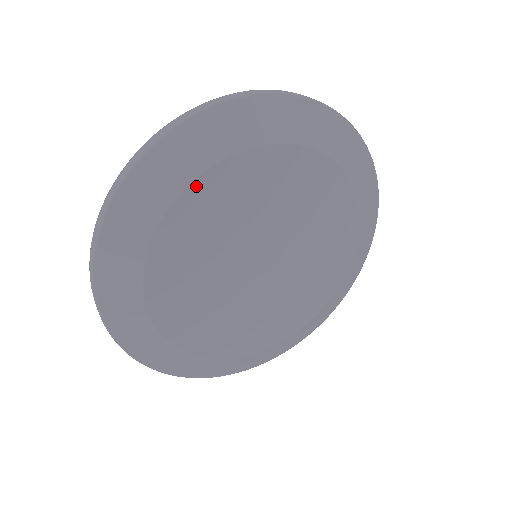
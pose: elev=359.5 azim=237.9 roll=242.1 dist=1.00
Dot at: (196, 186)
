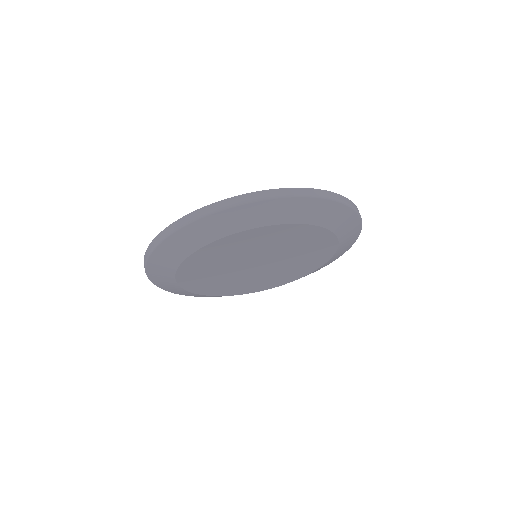
Dot at: (284, 226)
